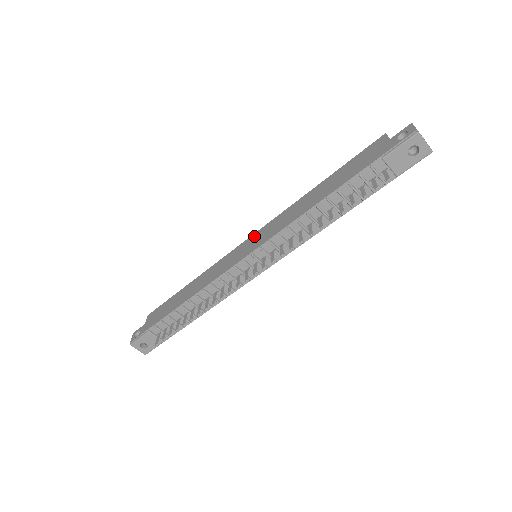
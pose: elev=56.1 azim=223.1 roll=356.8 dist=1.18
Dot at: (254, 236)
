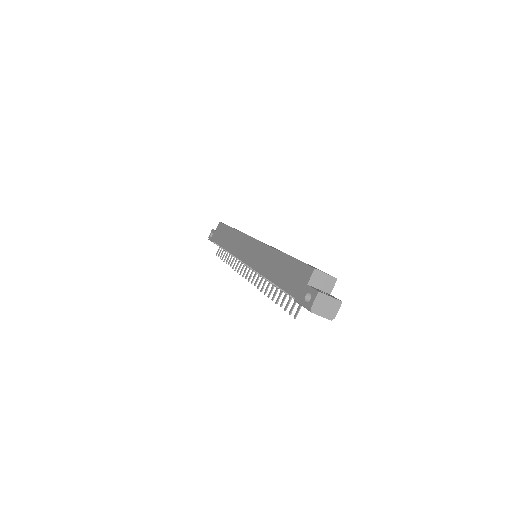
Dot at: (253, 244)
